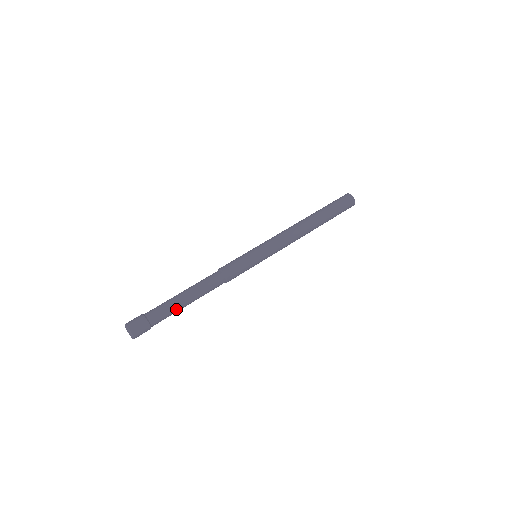
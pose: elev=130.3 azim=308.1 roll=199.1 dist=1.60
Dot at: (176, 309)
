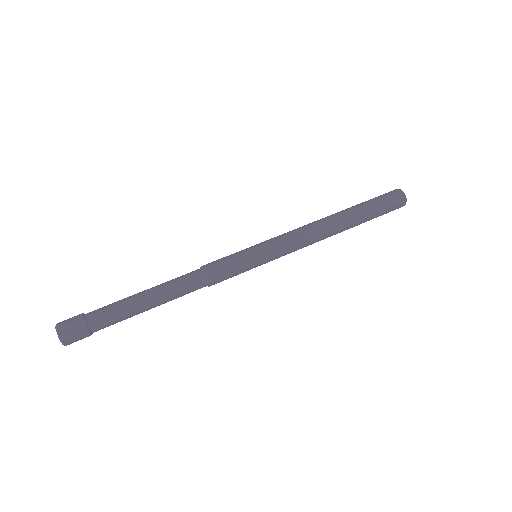
Dot at: (129, 311)
